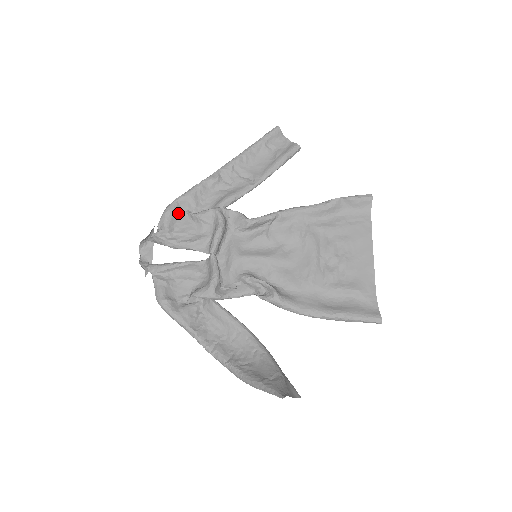
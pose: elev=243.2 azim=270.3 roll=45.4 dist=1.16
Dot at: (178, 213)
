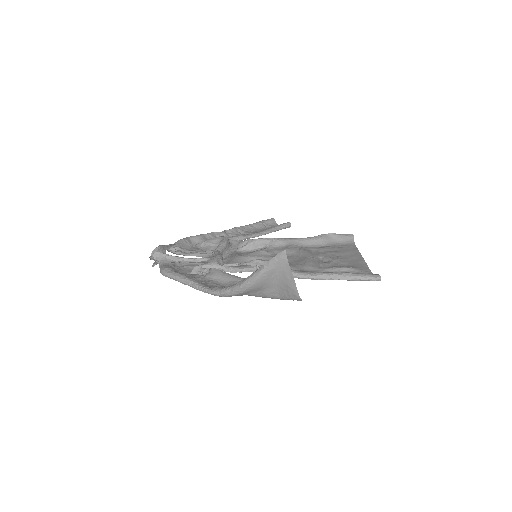
Dot at: (189, 243)
